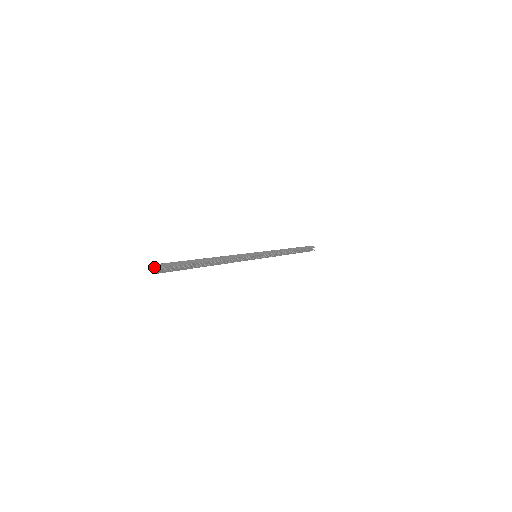
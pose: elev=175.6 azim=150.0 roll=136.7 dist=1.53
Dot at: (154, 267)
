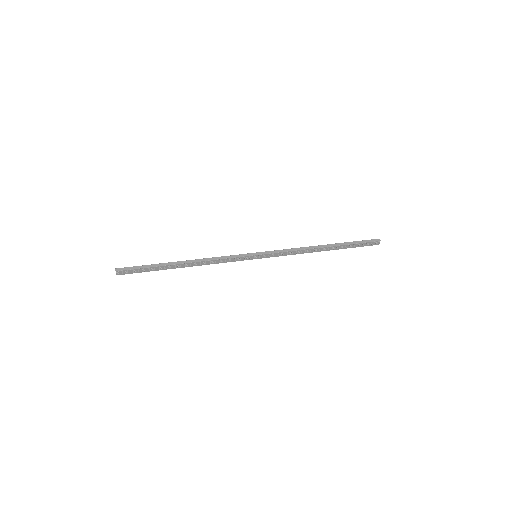
Dot at: (116, 270)
